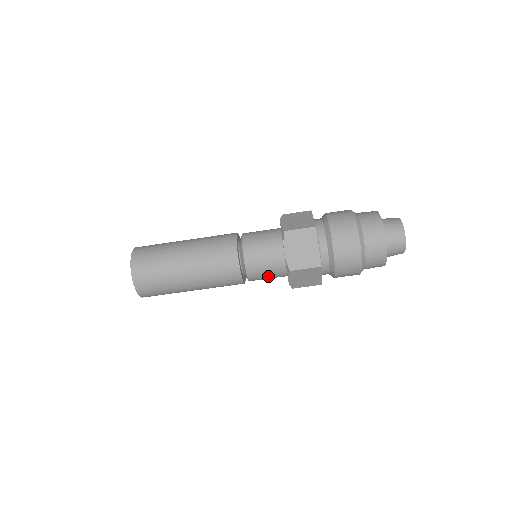
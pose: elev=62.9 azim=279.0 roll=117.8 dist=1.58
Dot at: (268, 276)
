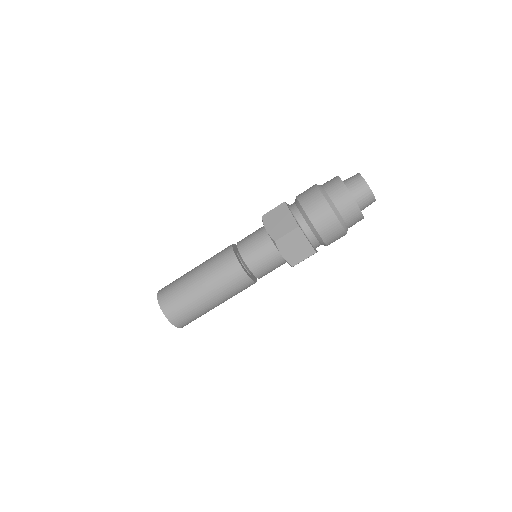
Dot at: (274, 269)
